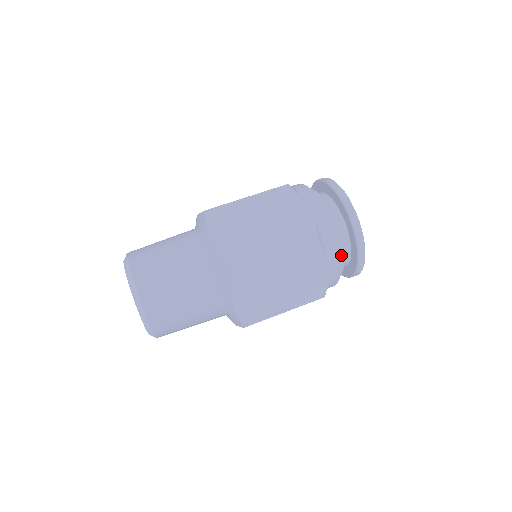
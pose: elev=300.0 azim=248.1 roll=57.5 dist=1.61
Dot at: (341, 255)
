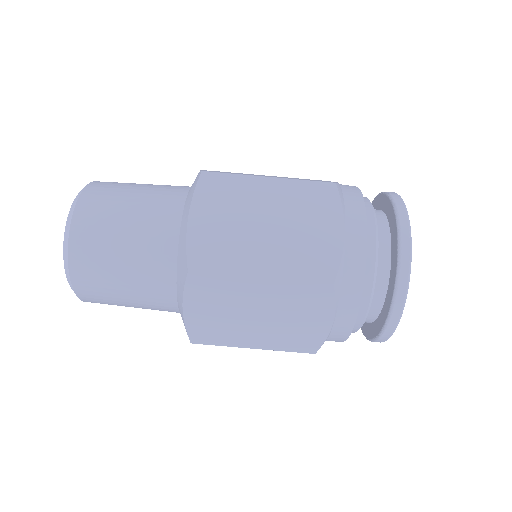
Dot at: (362, 313)
